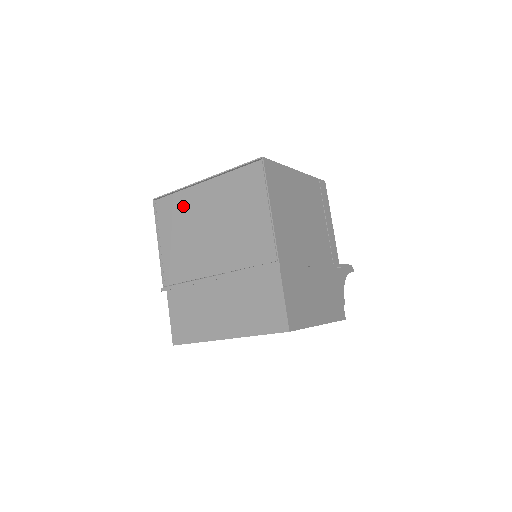
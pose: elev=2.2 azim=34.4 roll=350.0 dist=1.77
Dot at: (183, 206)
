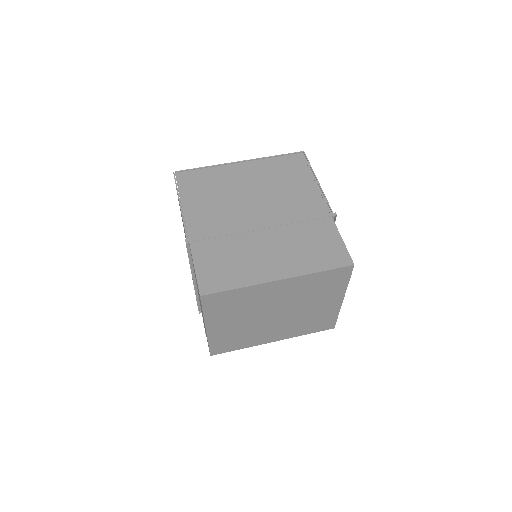
Dot at: (216, 177)
